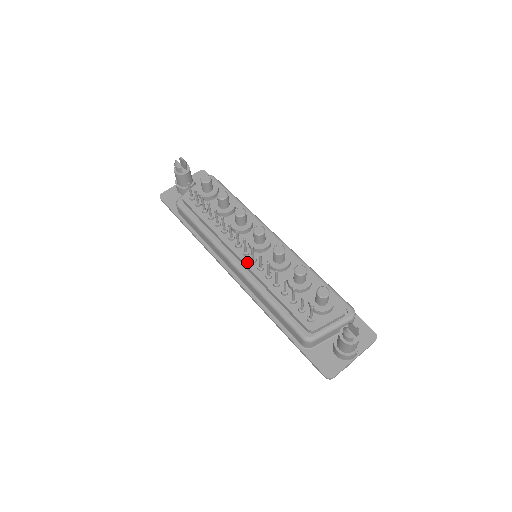
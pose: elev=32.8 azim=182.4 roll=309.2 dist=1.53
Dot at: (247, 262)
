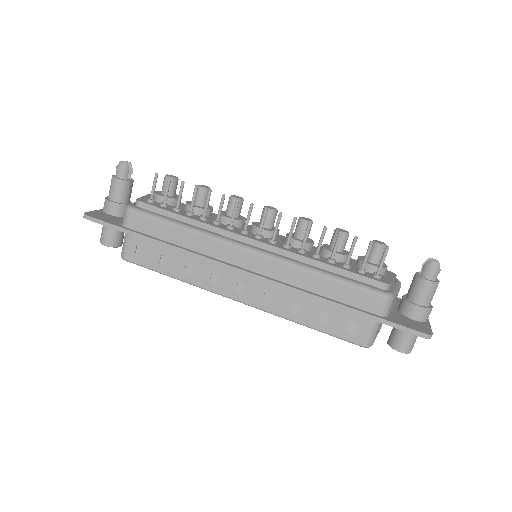
Dot at: (268, 243)
